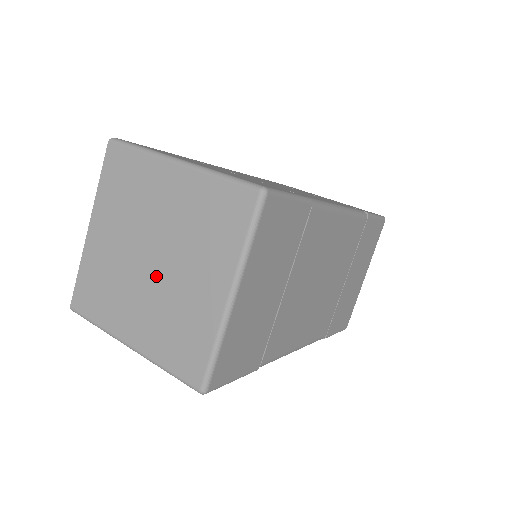
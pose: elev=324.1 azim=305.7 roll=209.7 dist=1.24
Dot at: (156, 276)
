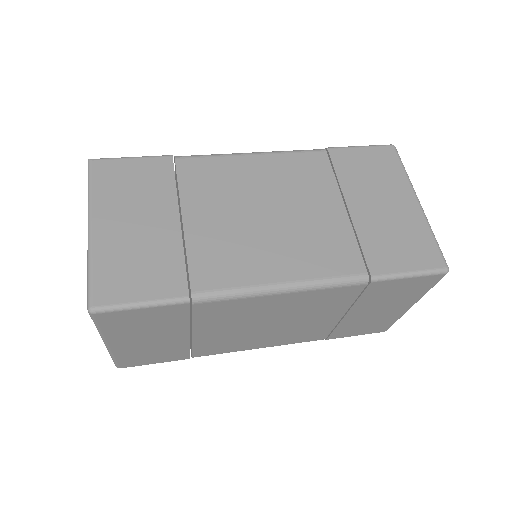
Dot at: occluded
